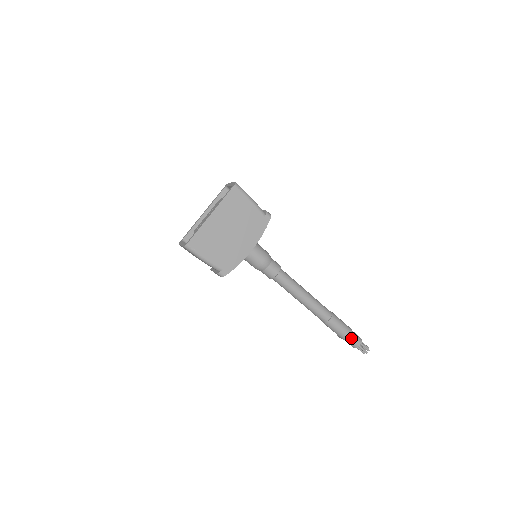
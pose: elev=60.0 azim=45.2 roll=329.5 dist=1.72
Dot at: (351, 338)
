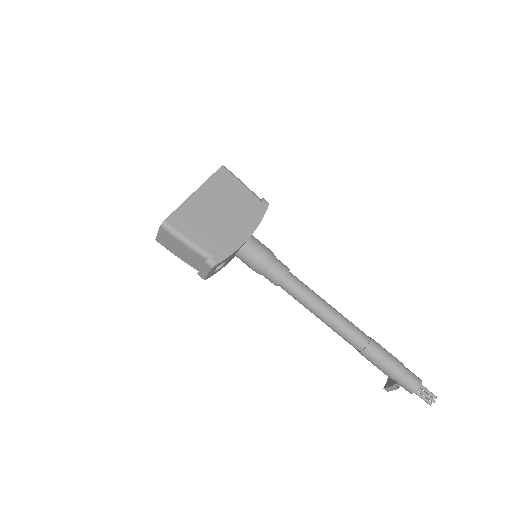
Dot at: (405, 374)
